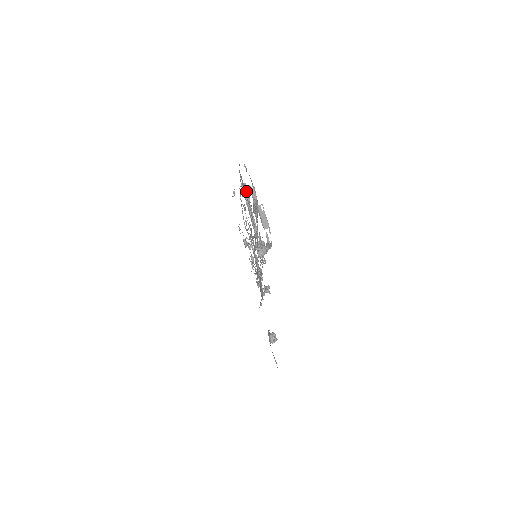
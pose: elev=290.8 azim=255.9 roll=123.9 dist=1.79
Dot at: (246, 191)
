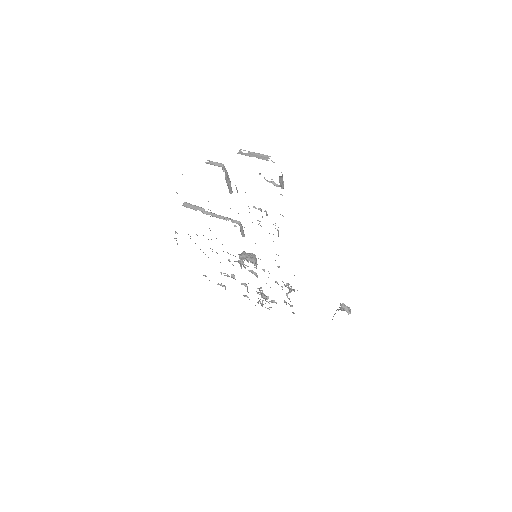
Dot at: (193, 206)
